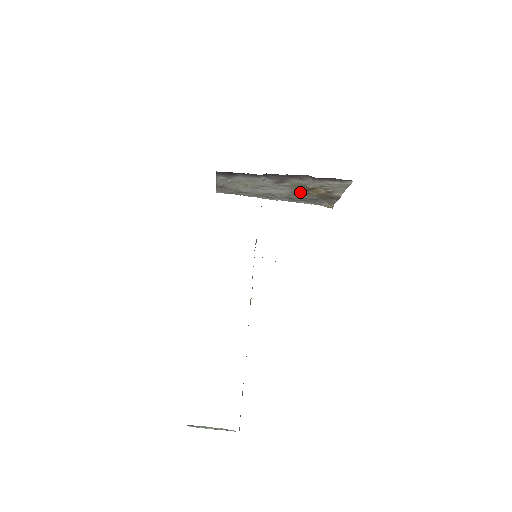
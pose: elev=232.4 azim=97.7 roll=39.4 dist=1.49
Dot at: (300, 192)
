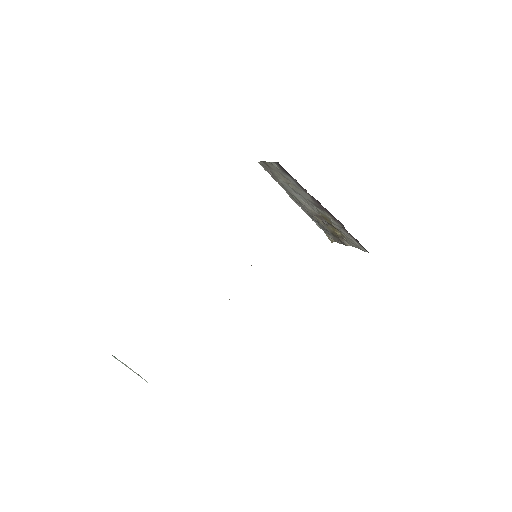
Dot at: (322, 219)
